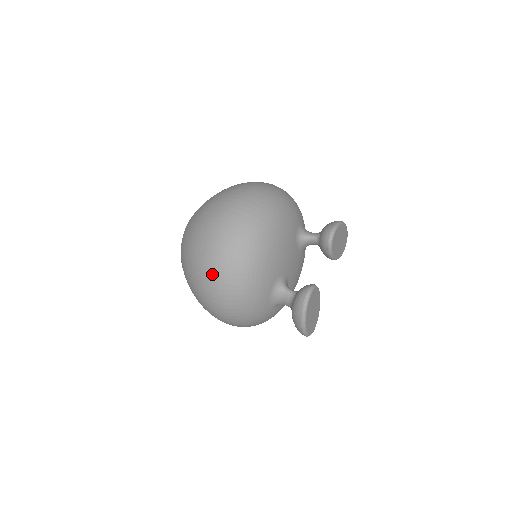
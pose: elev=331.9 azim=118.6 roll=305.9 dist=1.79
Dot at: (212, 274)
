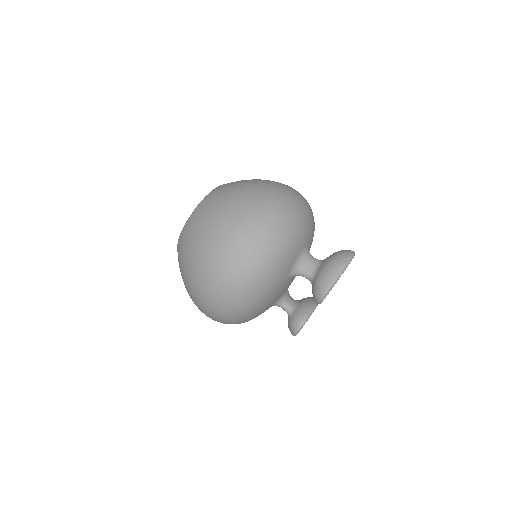
Dot at: occluded
